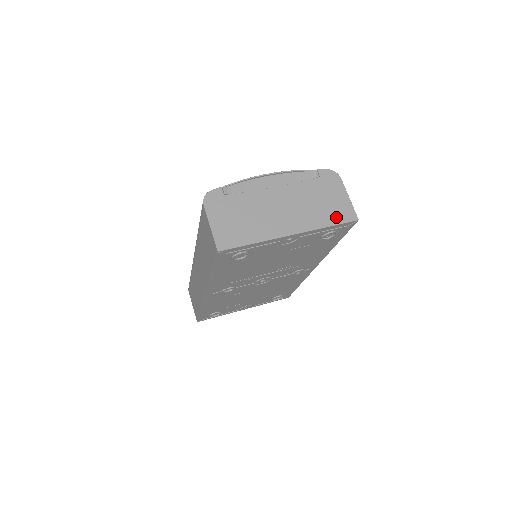
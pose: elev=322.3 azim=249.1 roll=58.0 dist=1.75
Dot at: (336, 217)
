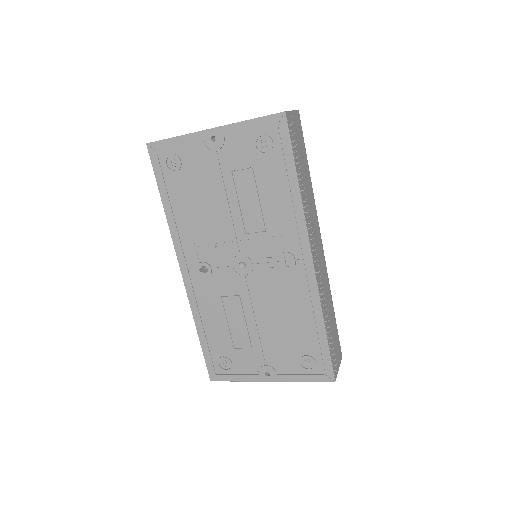
Dot at: occluded
